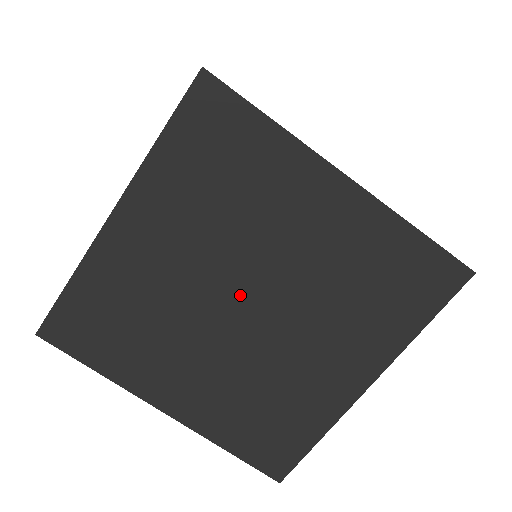
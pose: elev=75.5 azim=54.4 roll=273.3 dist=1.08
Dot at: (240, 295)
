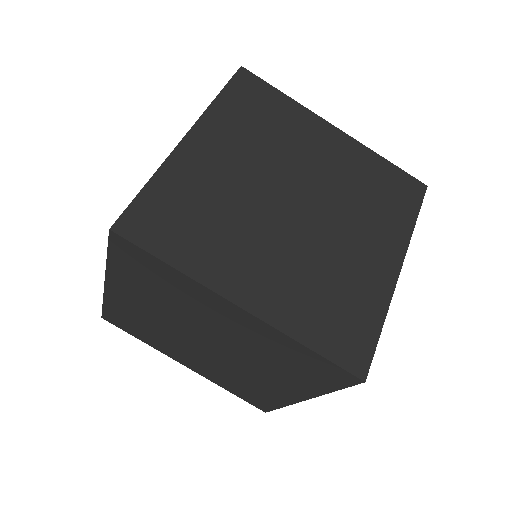
Dot at: (200, 338)
